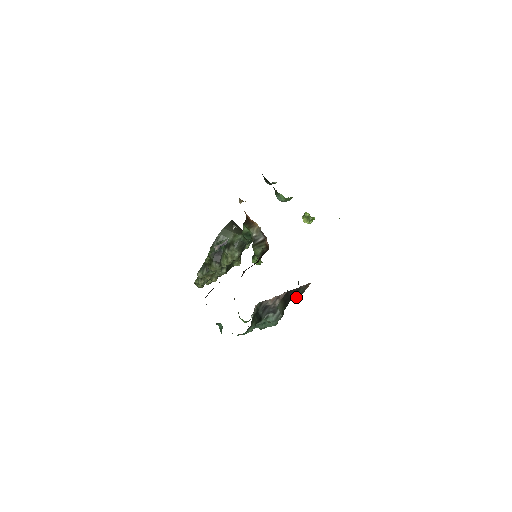
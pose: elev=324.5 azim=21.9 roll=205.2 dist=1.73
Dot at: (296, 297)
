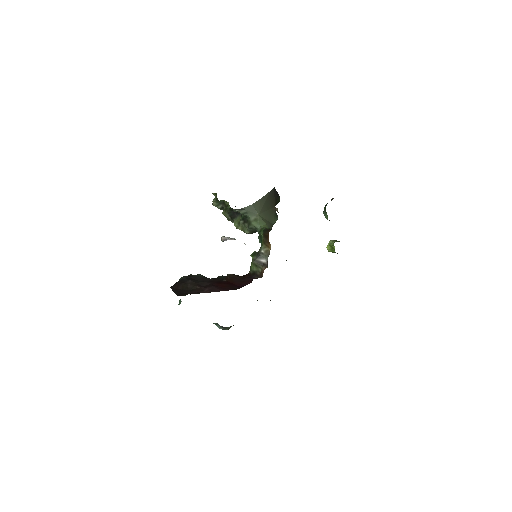
Dot at: occluded
